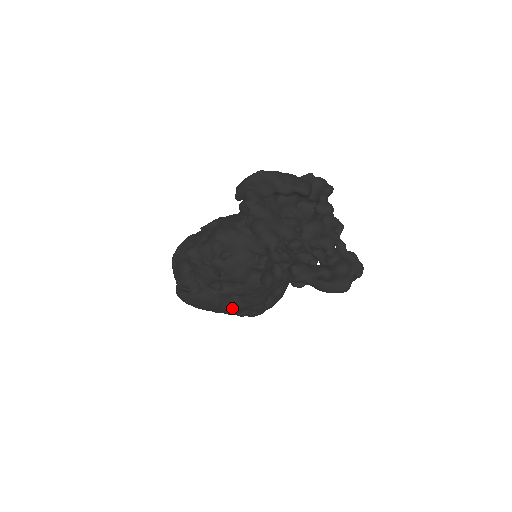
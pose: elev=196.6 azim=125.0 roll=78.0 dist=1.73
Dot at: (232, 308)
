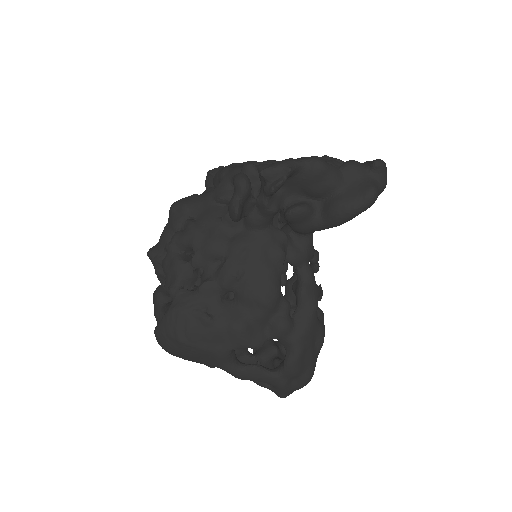
Dot at: (231, 322)
